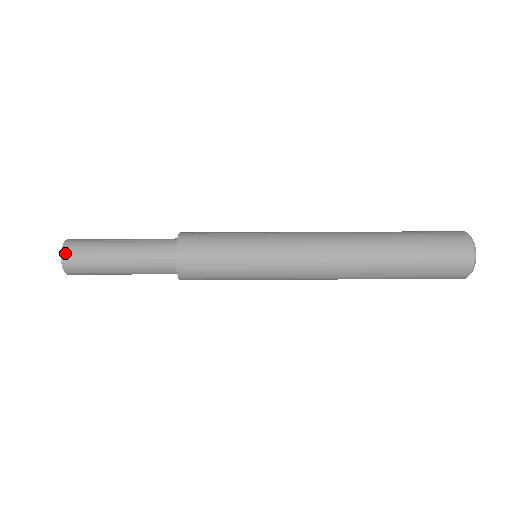
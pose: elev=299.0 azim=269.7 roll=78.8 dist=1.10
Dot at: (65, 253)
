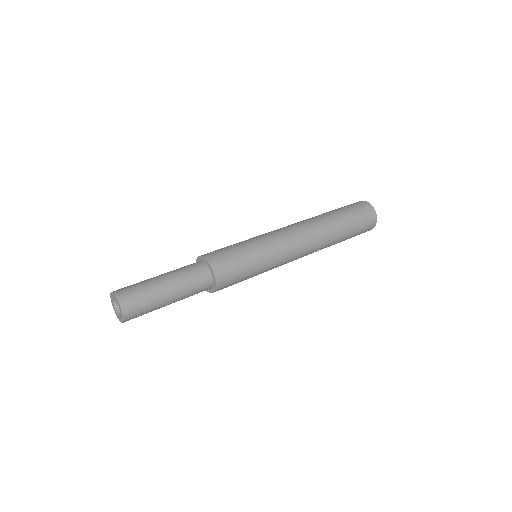
Dot at: (125, 310)
